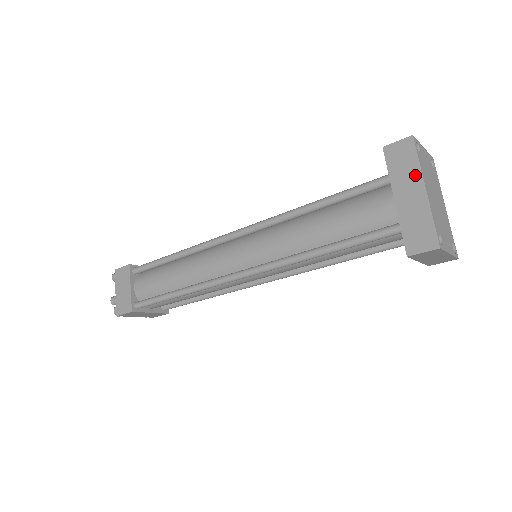
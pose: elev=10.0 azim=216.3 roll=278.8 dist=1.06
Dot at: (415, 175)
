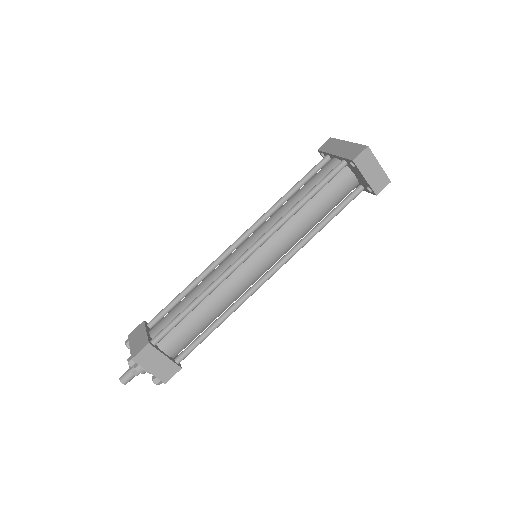
Dot at: (339, 143)
